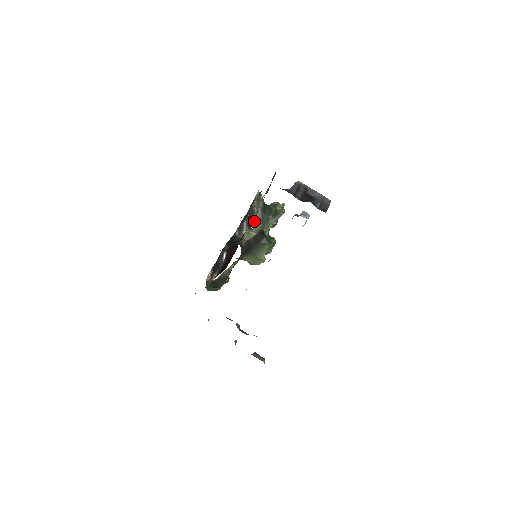
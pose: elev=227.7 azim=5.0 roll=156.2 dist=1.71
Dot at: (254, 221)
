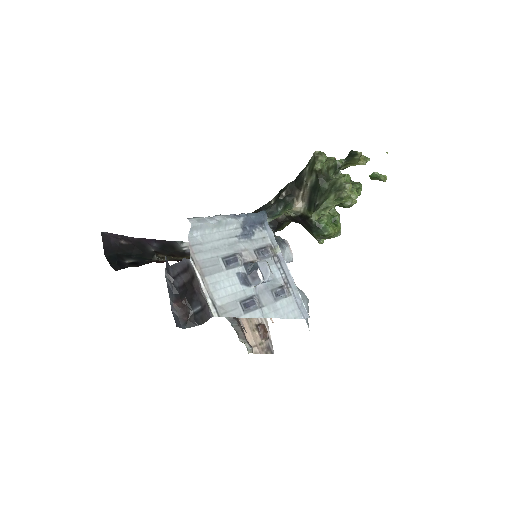
Dot at: (298, 196)
